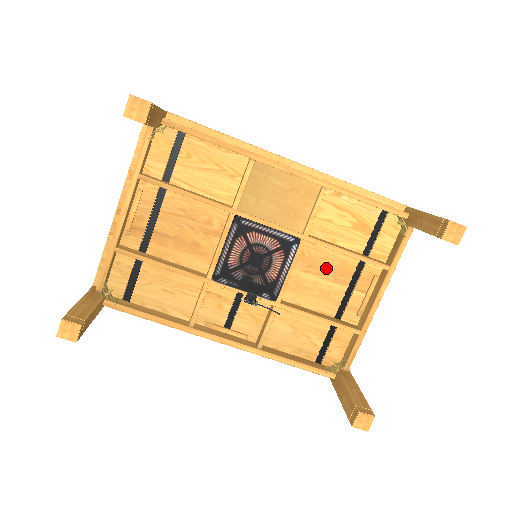
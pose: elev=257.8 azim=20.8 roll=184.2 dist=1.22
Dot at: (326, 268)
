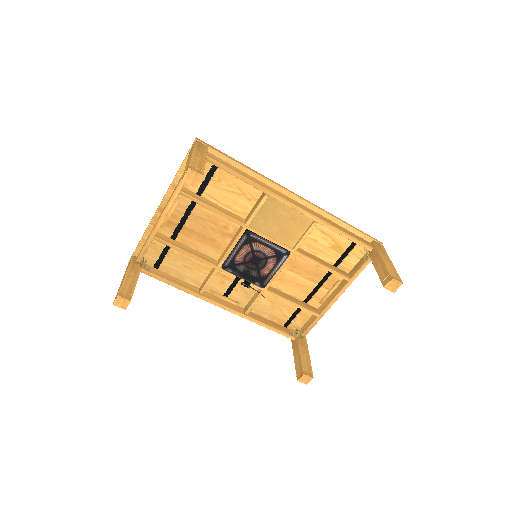
Dot at: (305, 270)
